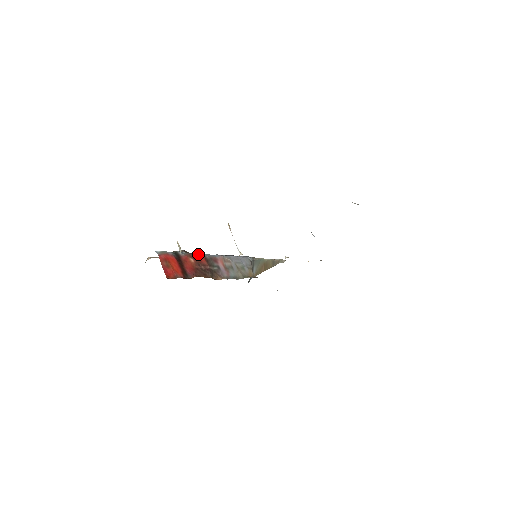
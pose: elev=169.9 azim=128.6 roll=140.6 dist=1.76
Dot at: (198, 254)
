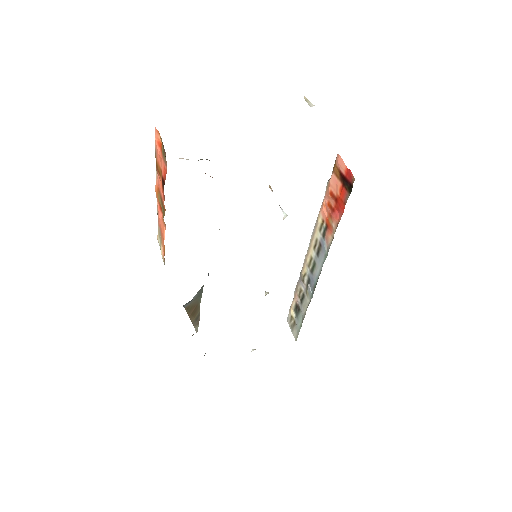
Dot at: occluded
